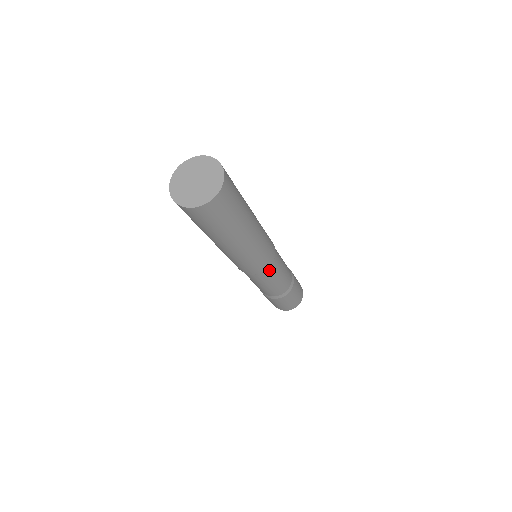
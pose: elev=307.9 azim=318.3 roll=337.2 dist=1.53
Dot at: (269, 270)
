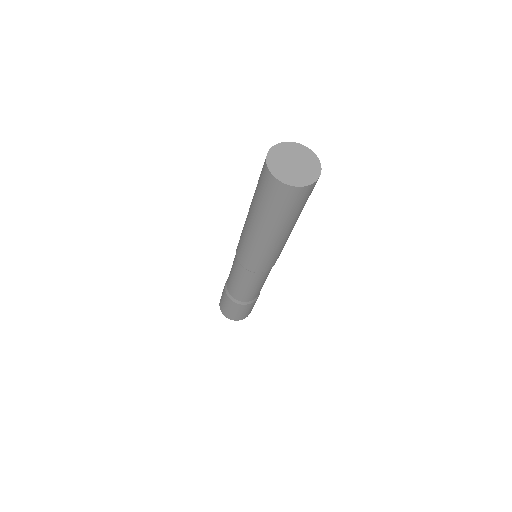
Dot at: (271, 268)
